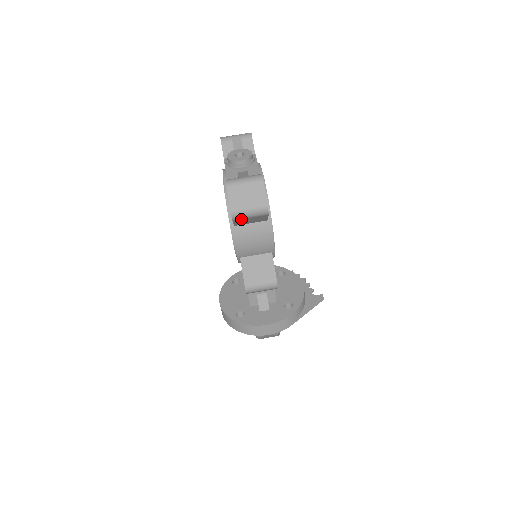
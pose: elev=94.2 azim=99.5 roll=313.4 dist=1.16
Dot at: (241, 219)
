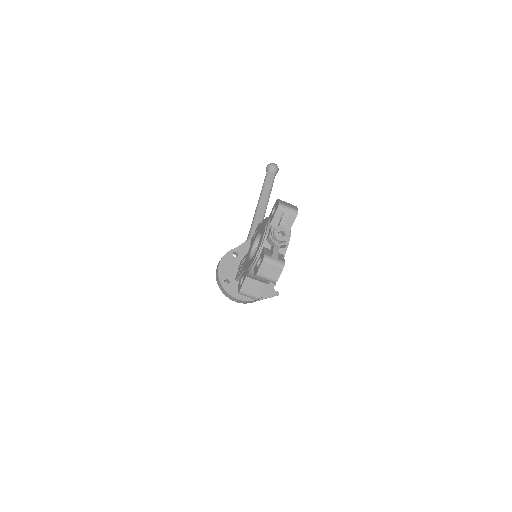
Dot at: (259, 277)
